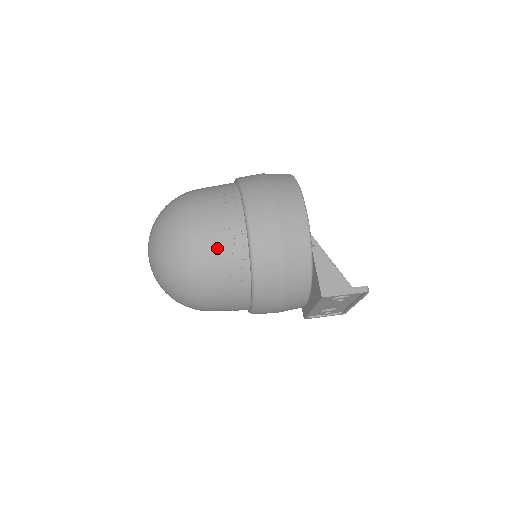
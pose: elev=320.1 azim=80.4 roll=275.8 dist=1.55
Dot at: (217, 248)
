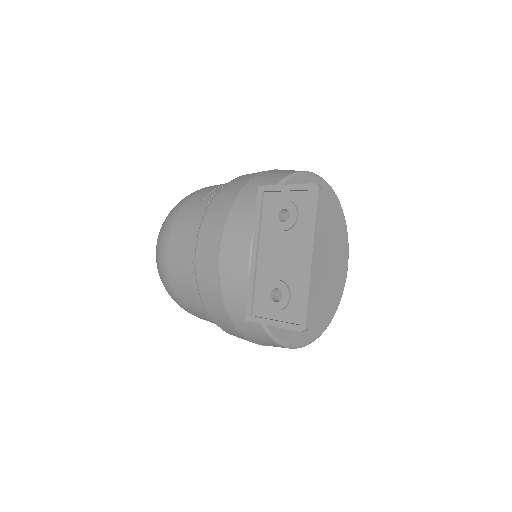
Dot at: occluded
